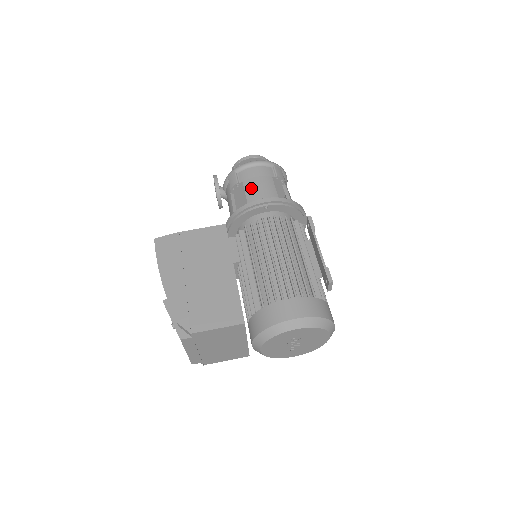
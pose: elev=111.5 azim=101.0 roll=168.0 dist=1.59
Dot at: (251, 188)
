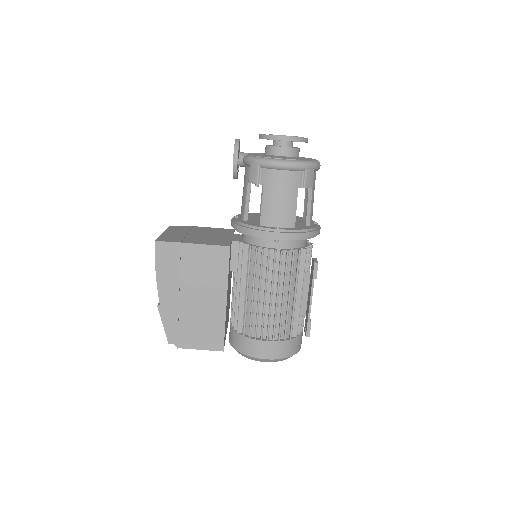
Dot at: (270, 201)
